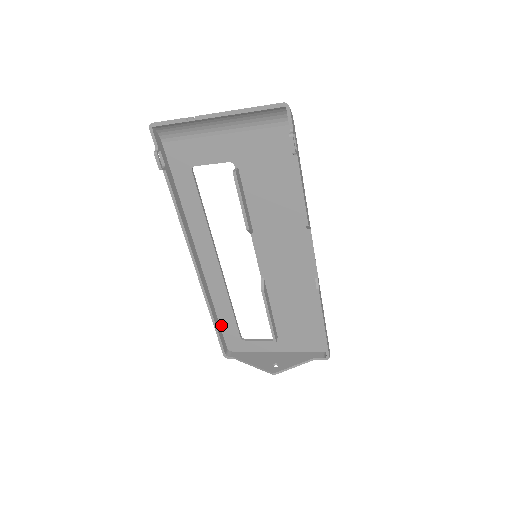
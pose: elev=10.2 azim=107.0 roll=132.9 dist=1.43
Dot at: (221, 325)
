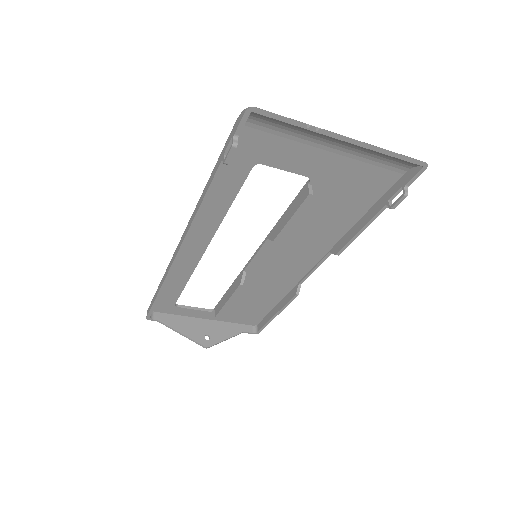
Dot at: occluded
